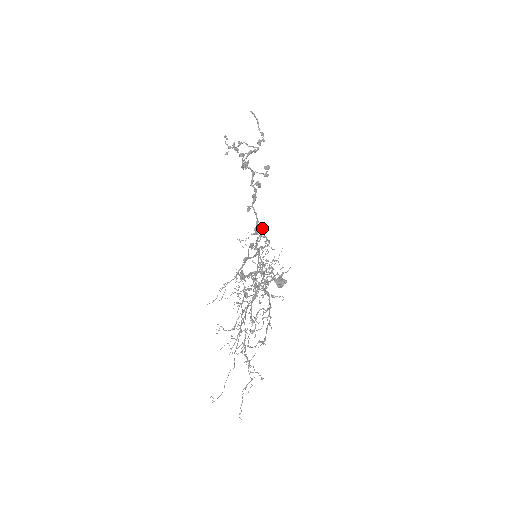
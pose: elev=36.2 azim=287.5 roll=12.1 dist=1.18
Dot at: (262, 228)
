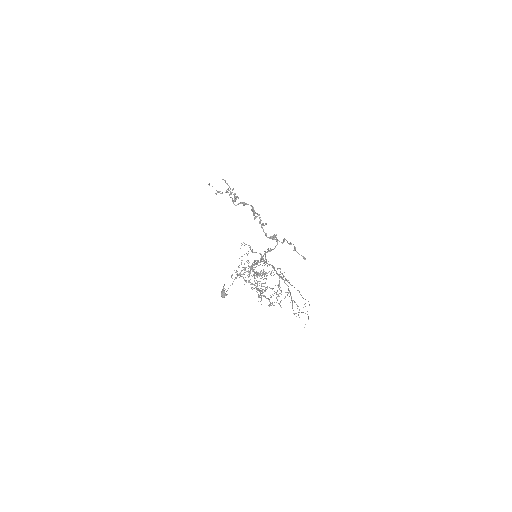
Dot at: (274, 237)
